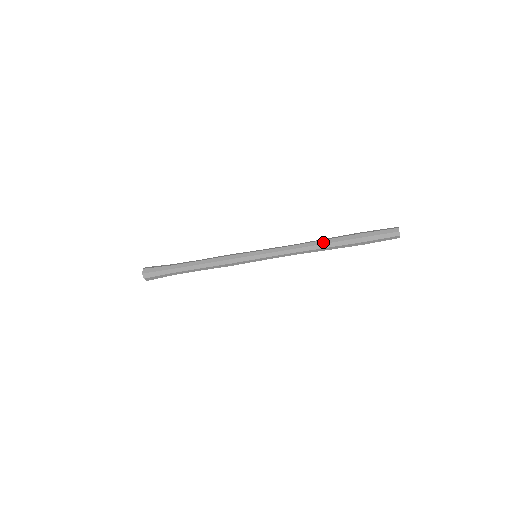
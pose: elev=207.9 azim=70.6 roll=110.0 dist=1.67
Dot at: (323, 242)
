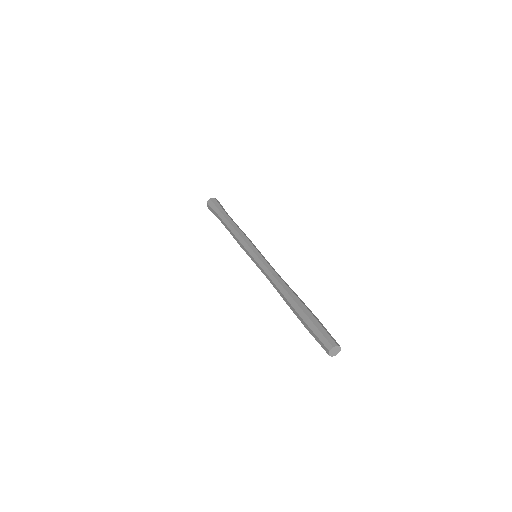
Dot at: occluded
